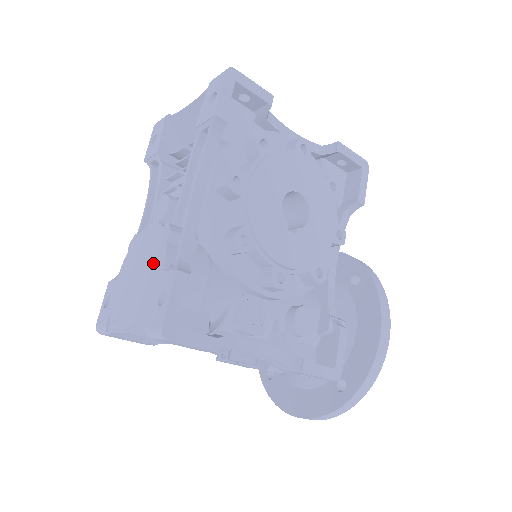
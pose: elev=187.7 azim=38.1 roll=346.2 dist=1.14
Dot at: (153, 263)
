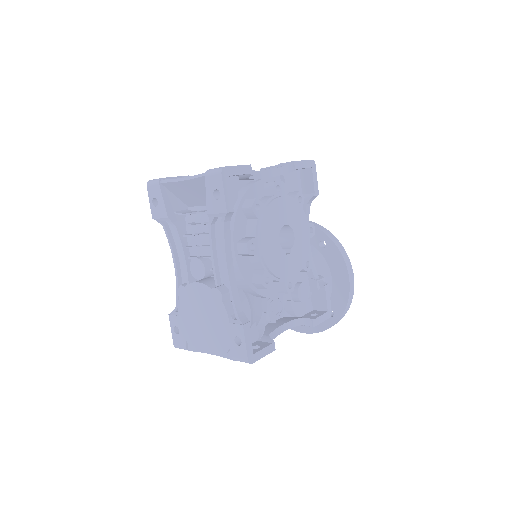
Dot at: (215, 314)
